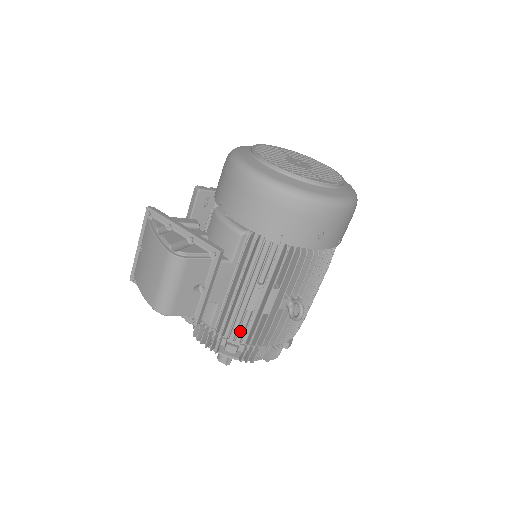
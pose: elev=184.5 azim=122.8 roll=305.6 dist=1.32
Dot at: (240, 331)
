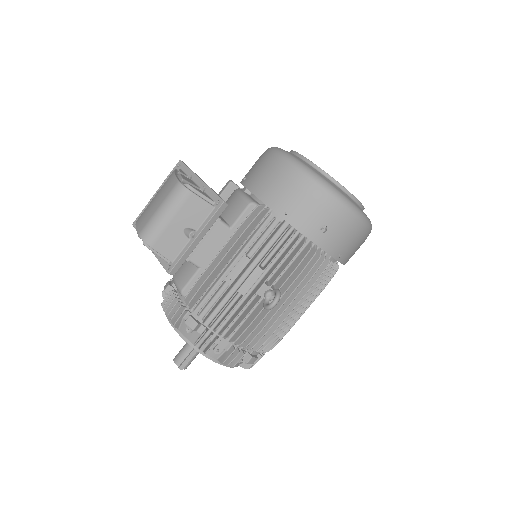
Dot at: (208, 306)
